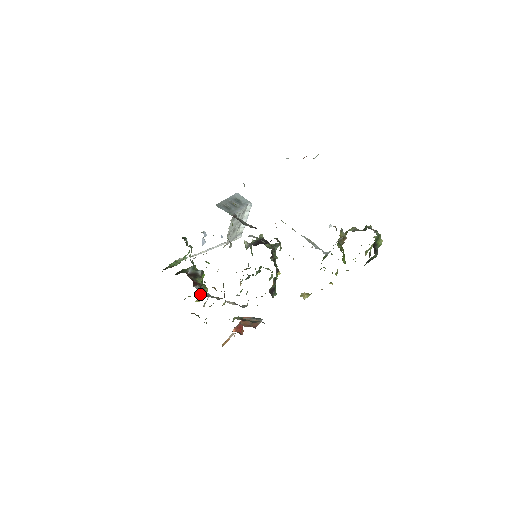
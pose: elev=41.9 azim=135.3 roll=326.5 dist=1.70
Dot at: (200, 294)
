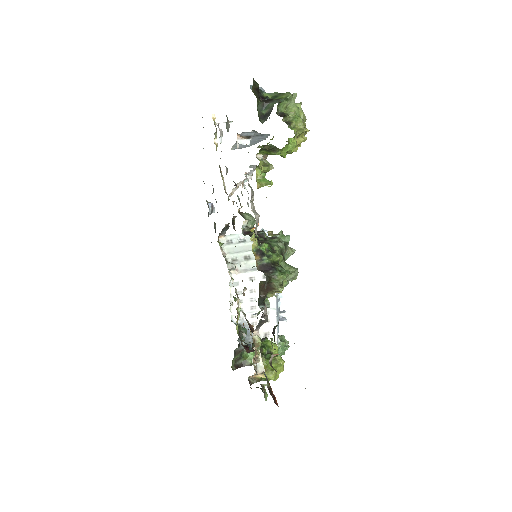
Dot at: (268, 365)
